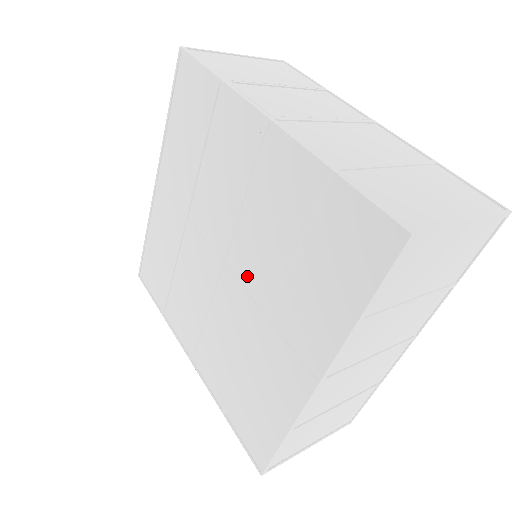
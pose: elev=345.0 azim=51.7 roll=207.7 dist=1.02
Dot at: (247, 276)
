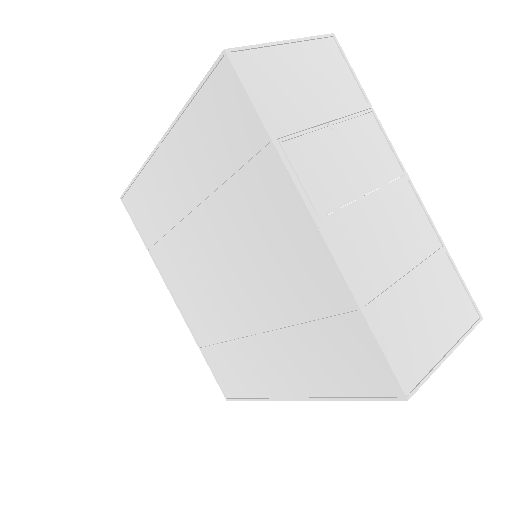
Dot at: (251, 301)
